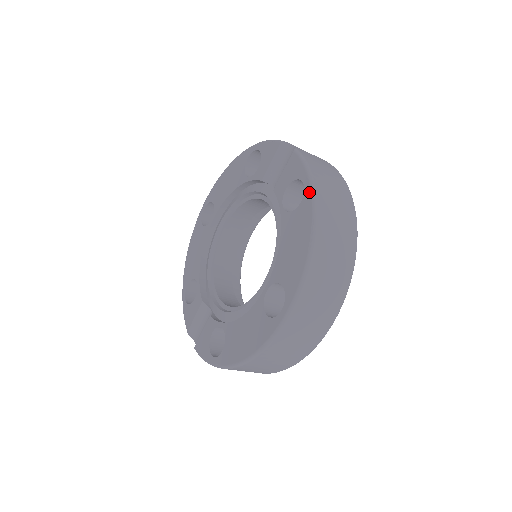
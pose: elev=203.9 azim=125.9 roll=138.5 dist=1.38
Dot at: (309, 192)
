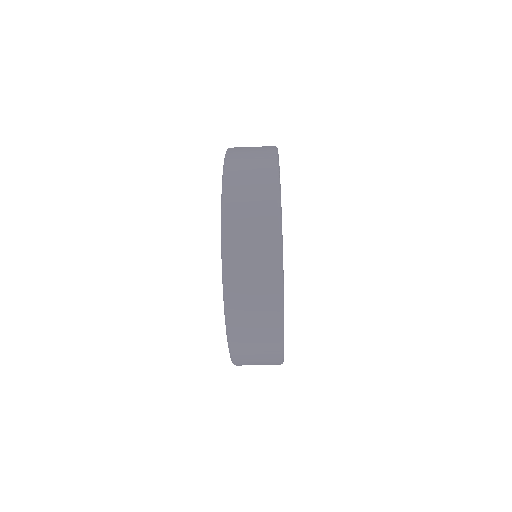
Dot at: occluded
